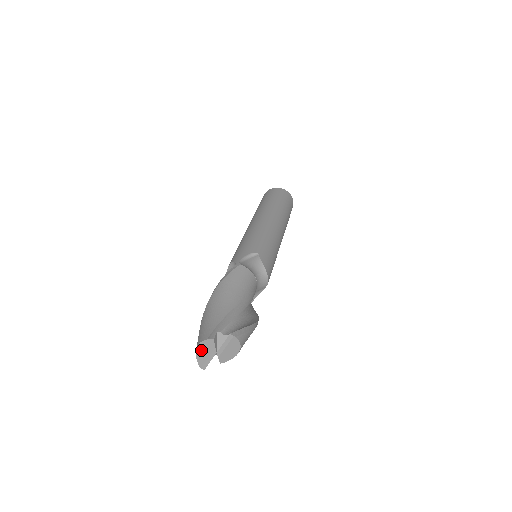
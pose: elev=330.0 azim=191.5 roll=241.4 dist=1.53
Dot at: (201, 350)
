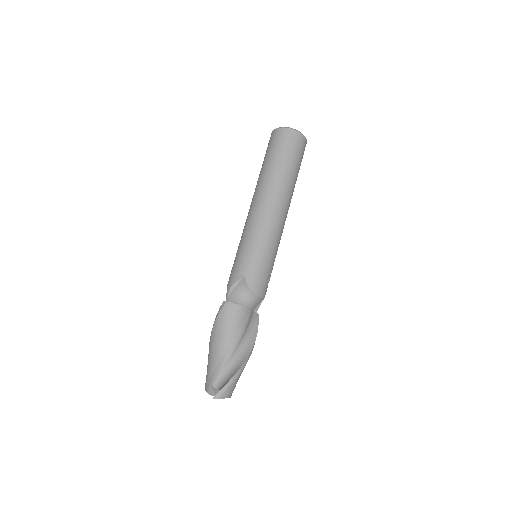
Dot at: occluded
